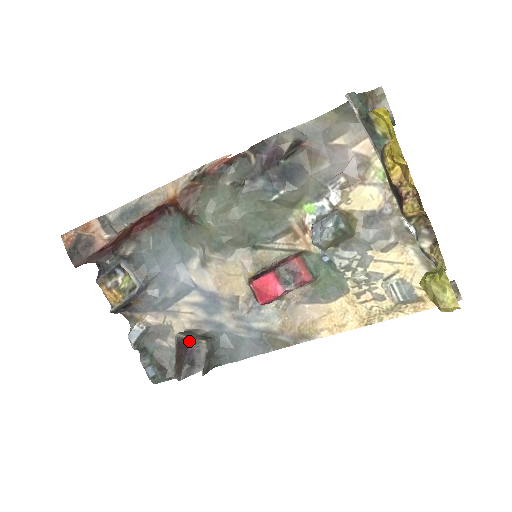
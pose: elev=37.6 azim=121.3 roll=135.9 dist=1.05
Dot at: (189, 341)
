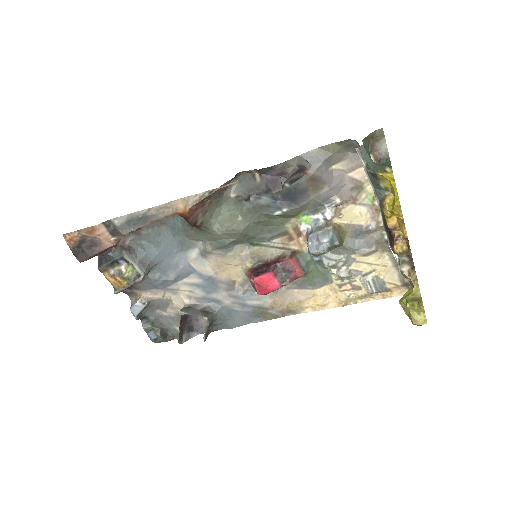
Dot at: occluded
